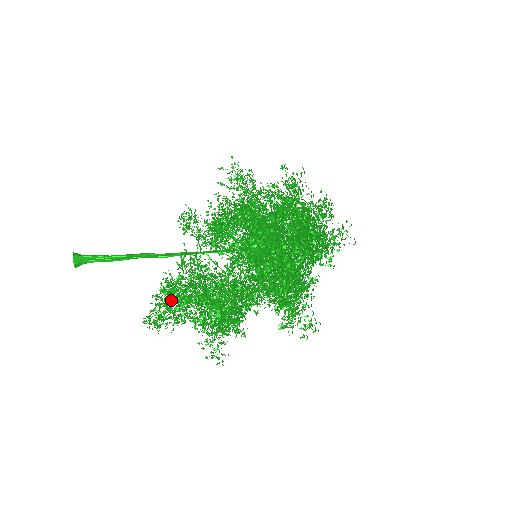
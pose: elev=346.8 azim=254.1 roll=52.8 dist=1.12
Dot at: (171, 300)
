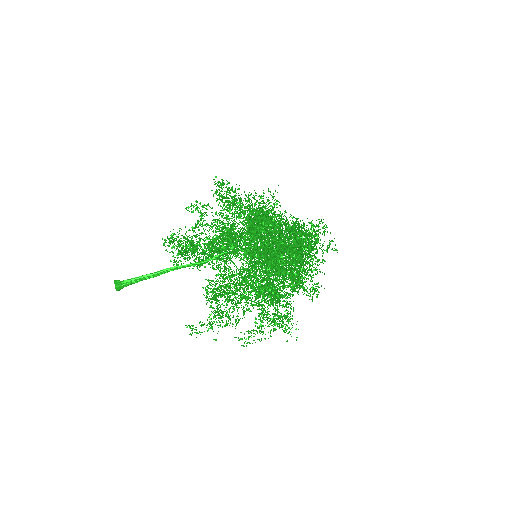
Dot at: (186, 255)
